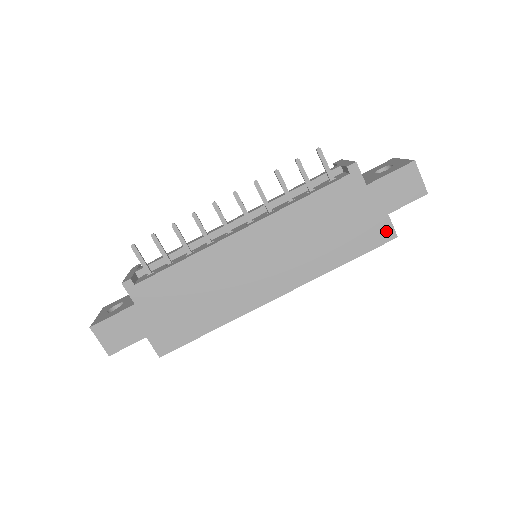
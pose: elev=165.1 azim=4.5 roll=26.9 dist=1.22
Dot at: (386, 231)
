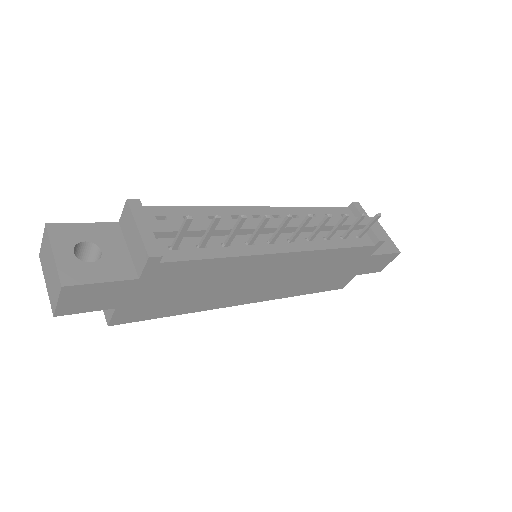
Dot at: (344, 283)
